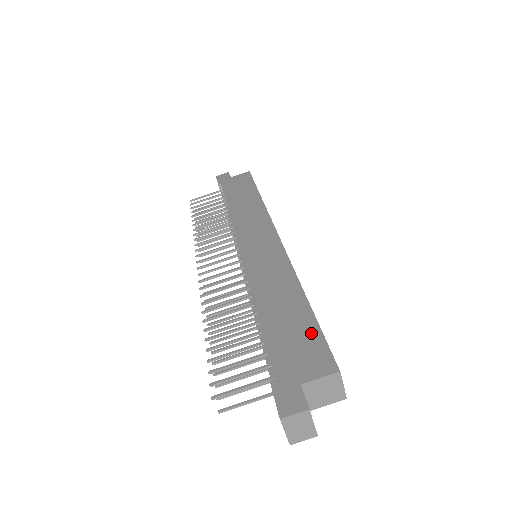
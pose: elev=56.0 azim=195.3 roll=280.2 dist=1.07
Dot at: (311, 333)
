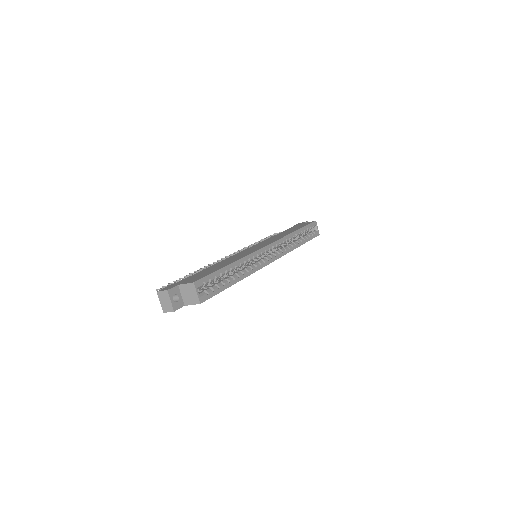
Dot at: (209, 273)
